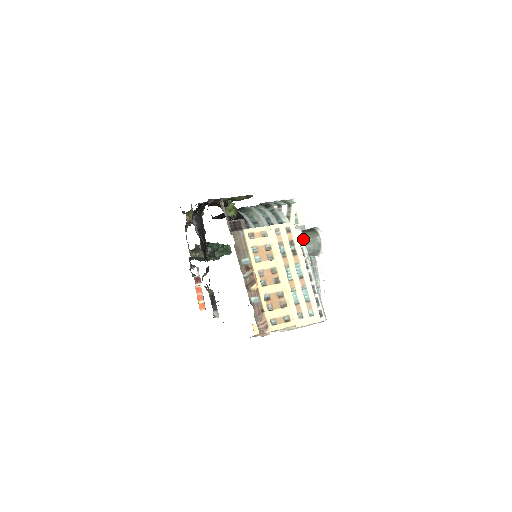
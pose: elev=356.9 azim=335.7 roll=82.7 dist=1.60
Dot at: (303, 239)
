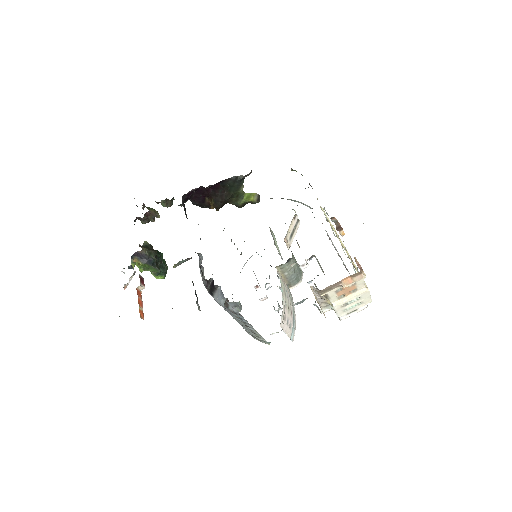
Dot at: occluded
